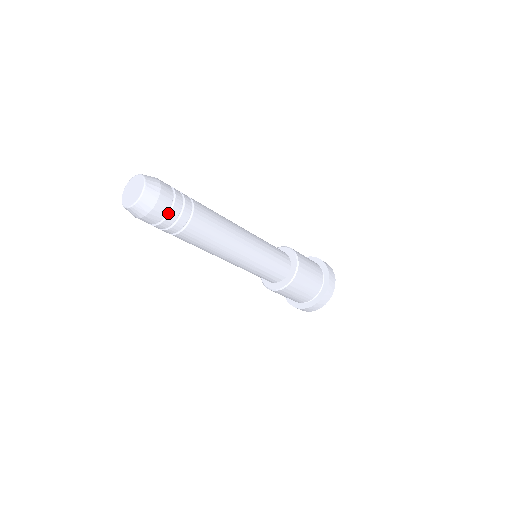
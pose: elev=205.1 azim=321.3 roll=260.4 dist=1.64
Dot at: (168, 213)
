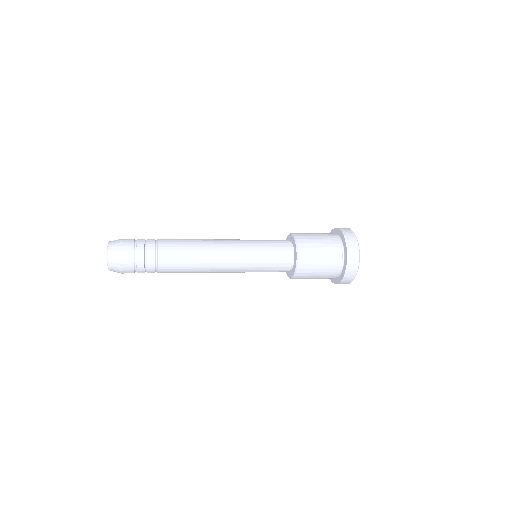
Dot at: (136, 261)
